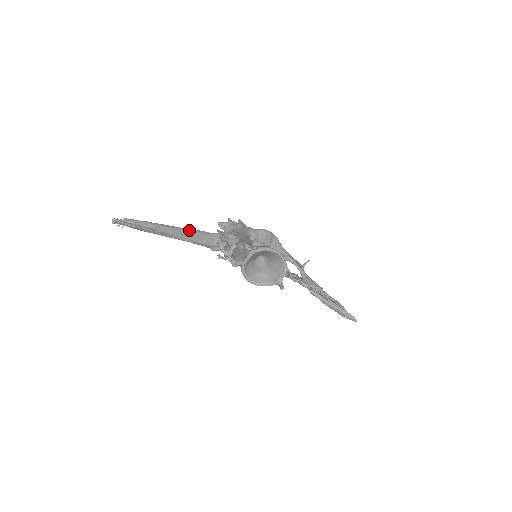
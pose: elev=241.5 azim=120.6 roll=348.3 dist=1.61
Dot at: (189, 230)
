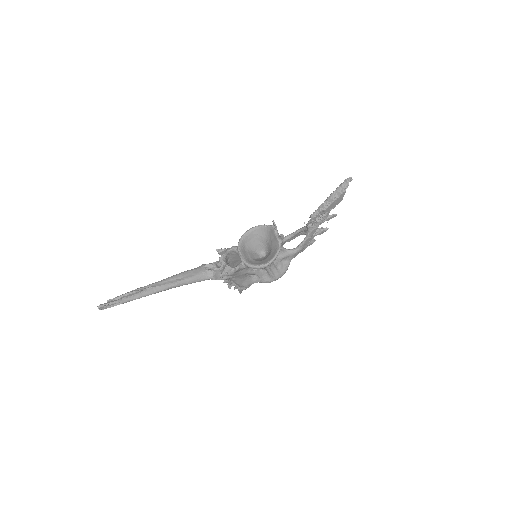
Dot at: (172, 276)
